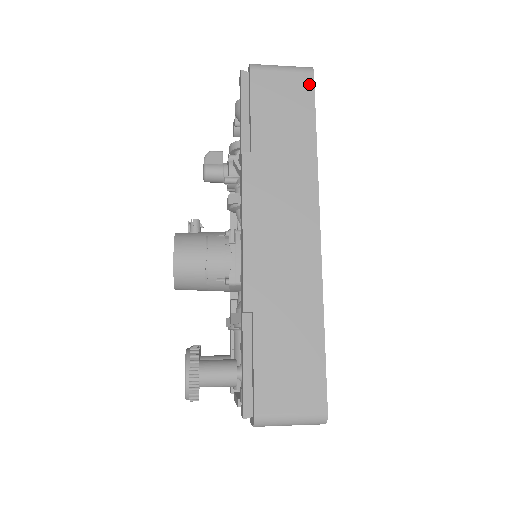
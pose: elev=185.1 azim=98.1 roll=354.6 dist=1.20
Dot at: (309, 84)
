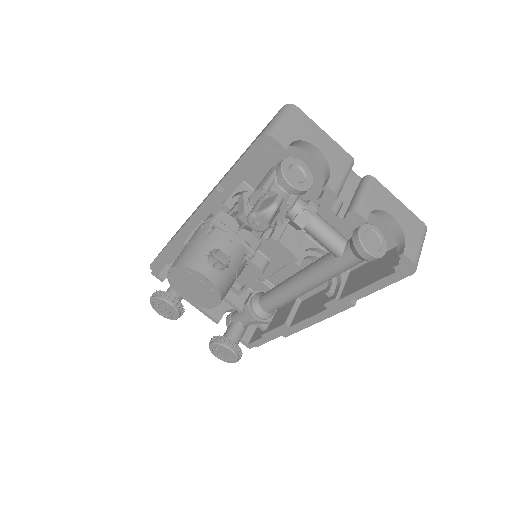
Dot at: occluded
